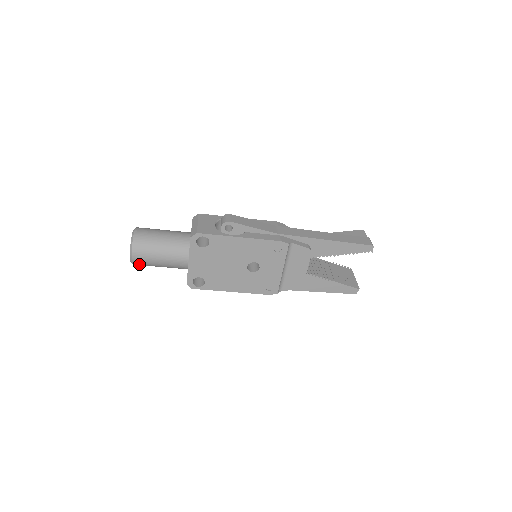
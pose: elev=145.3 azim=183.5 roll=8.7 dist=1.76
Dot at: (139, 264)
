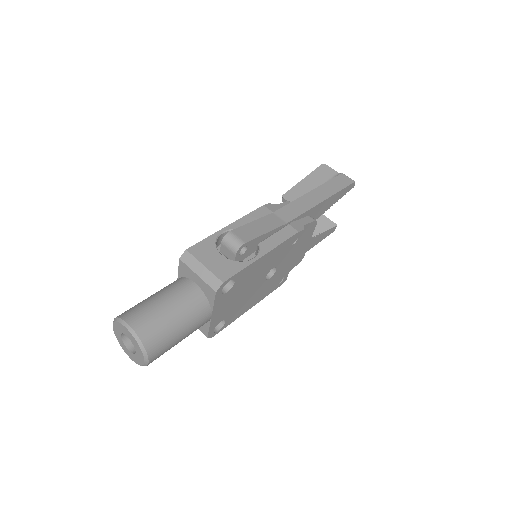
Dot at: occluded
